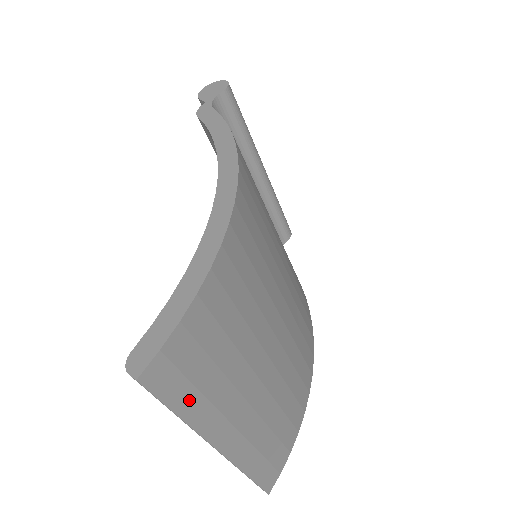
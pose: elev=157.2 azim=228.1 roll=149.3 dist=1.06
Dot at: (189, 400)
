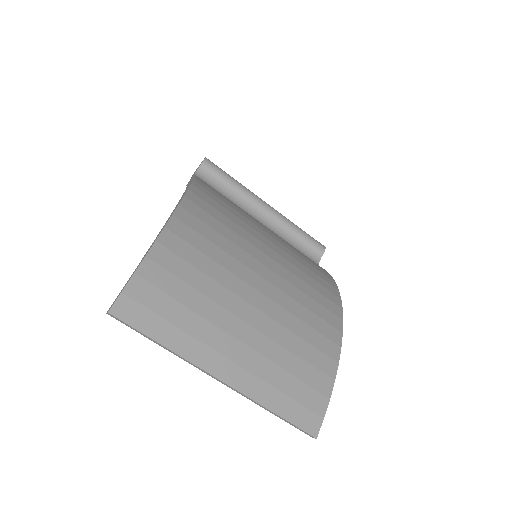
Dot at: (166, 331)
